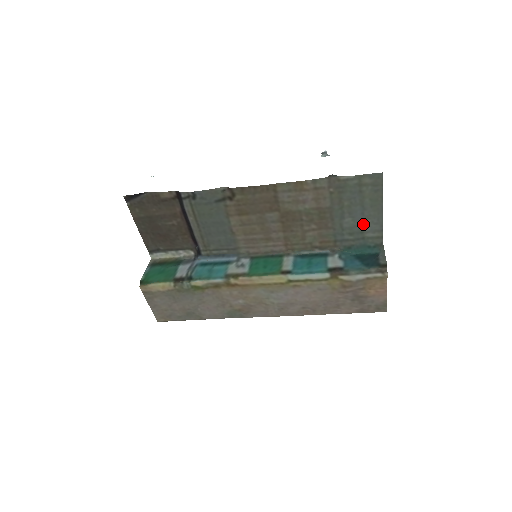
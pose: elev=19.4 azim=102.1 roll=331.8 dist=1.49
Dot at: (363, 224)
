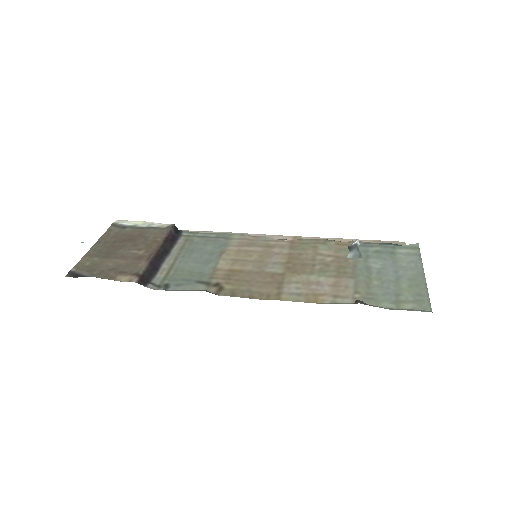
Dot at: (395, 261)
